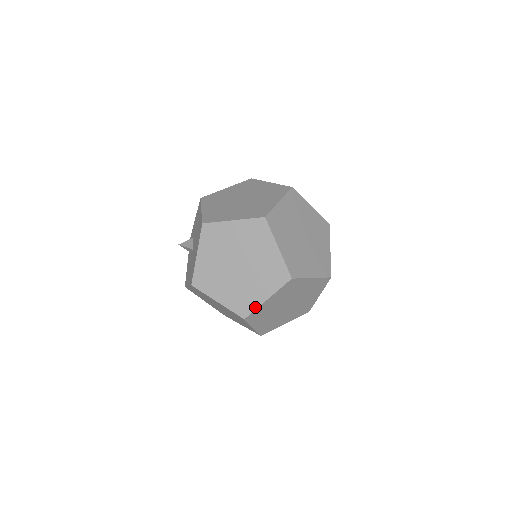
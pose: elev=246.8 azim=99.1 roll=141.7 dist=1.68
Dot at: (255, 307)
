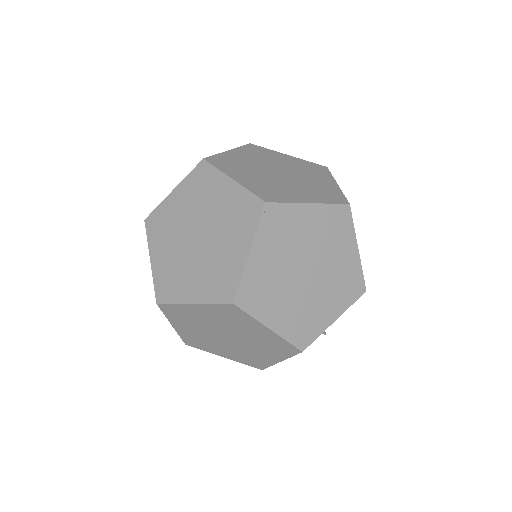
Dot at: (239, 276)
